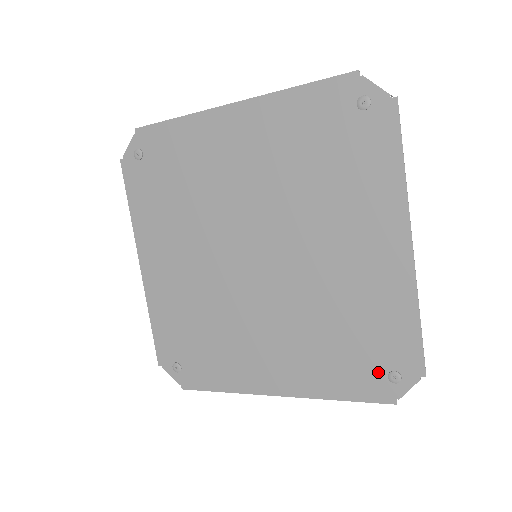
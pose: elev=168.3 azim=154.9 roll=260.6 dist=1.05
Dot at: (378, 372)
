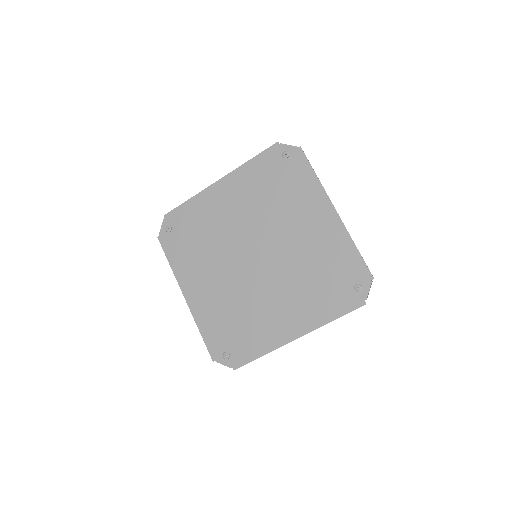
Dot at: (348, 290)
